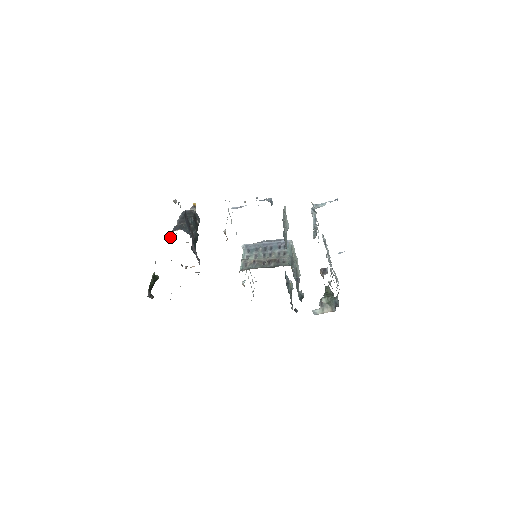
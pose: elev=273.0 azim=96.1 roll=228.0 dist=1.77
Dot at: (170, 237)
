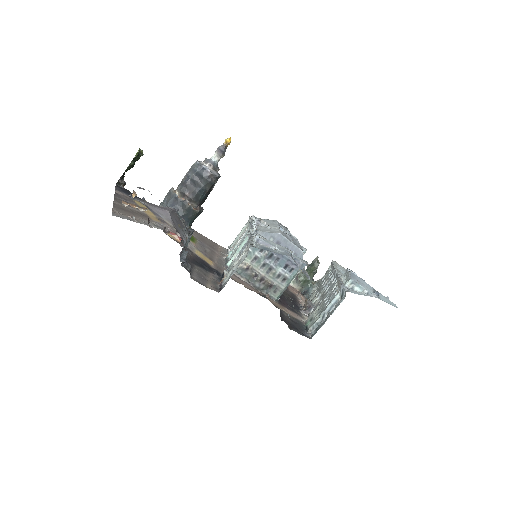
Dot at: (163, 204)
